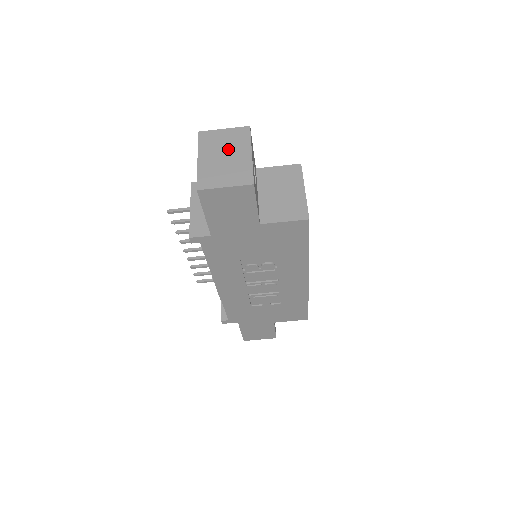
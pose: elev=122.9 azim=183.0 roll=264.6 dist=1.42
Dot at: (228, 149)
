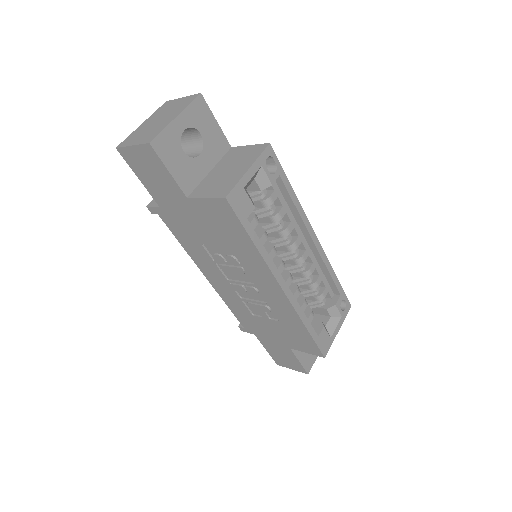
Dot at: (167, 114)
